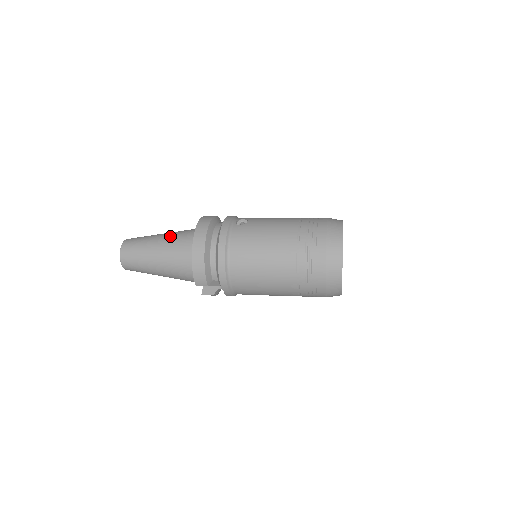
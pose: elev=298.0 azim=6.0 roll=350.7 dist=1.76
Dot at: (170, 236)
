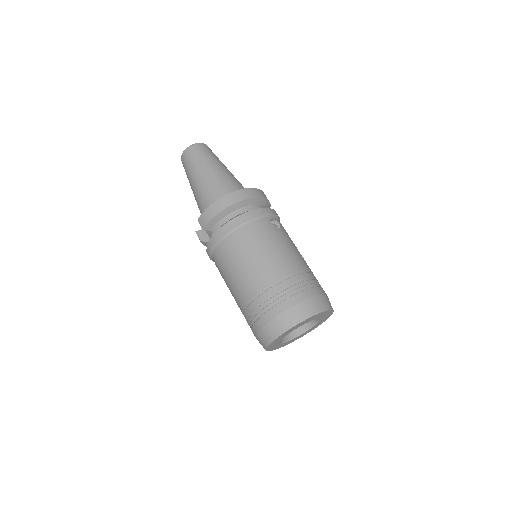
Dot at: (228, 175)
